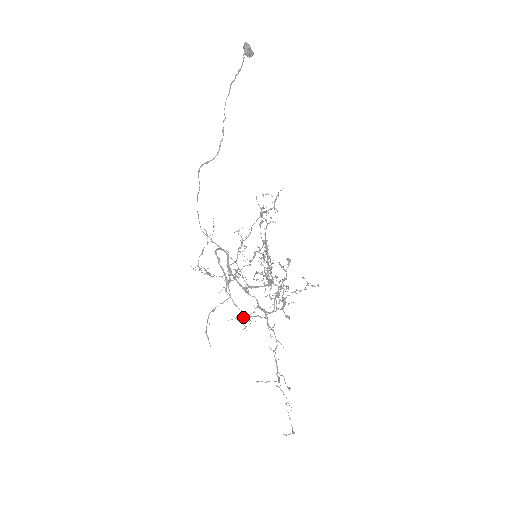
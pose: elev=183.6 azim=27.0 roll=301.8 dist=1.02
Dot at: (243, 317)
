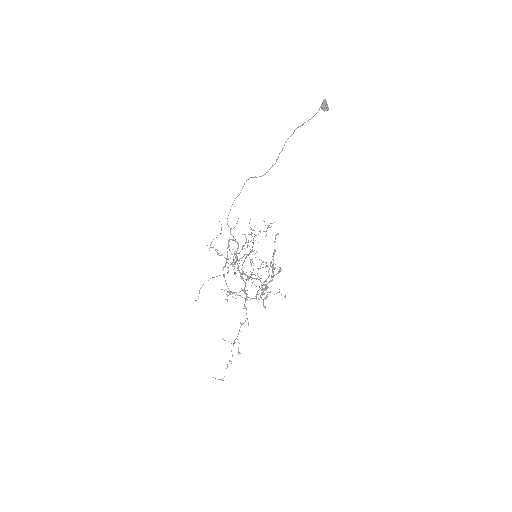
Dot at: (229, 291)
